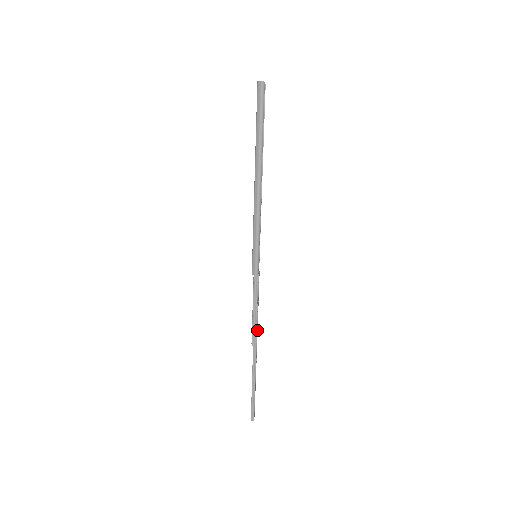
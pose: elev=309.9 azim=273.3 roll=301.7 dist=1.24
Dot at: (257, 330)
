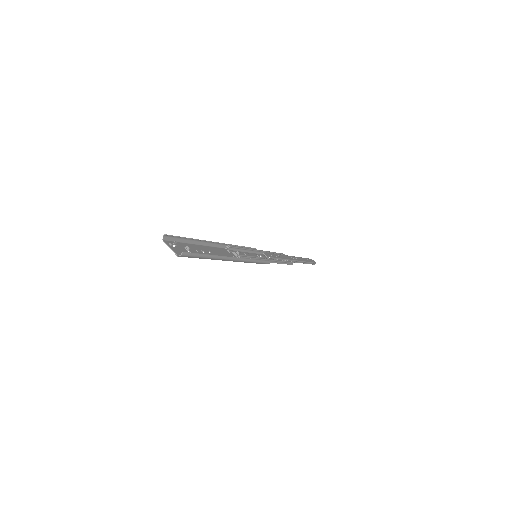
Dot at: (285, 257)
